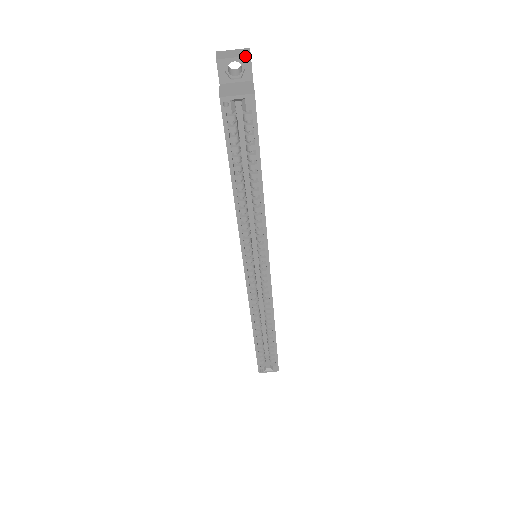
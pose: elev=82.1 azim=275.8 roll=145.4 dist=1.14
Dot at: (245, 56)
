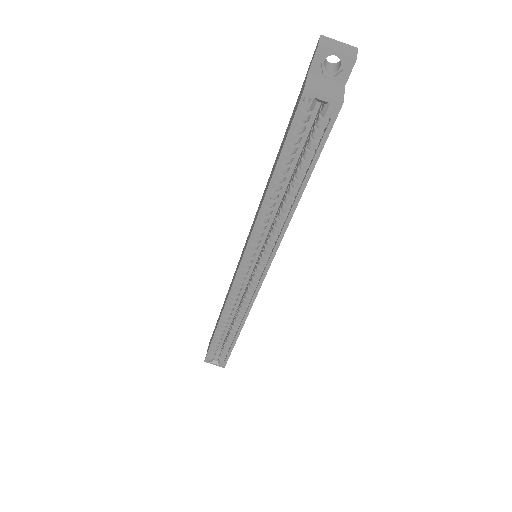
Dot at: (351, 56)
